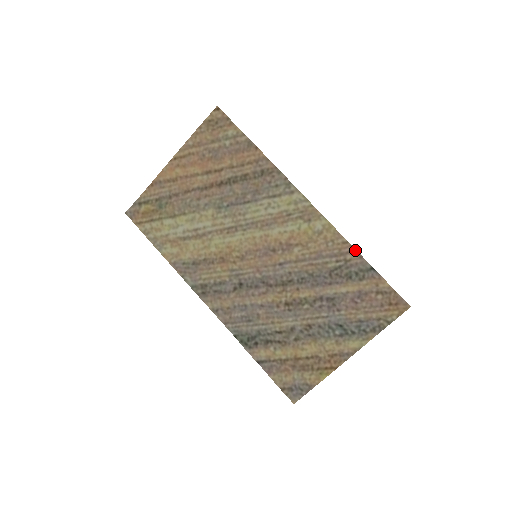
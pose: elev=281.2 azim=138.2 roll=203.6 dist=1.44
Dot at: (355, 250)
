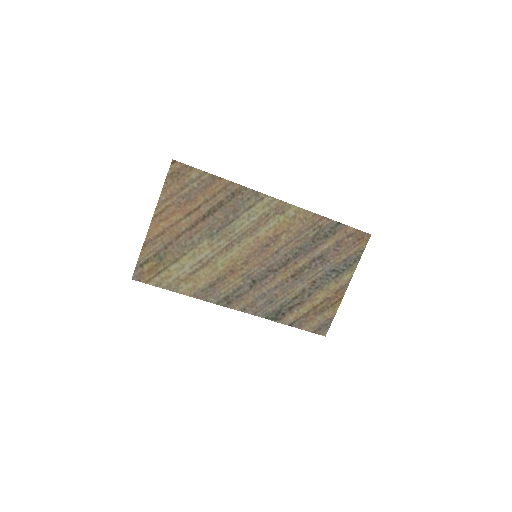
Dot at: (323, 217)
